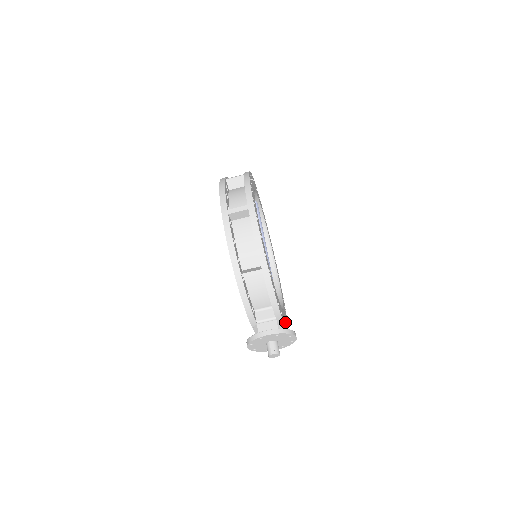
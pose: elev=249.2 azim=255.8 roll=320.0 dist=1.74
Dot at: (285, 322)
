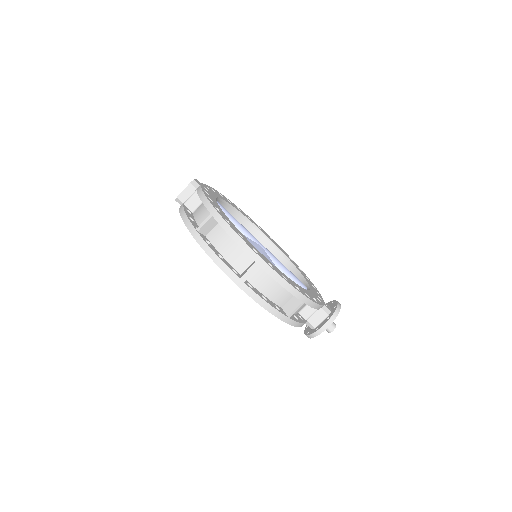
Dot at: (314, 288)
